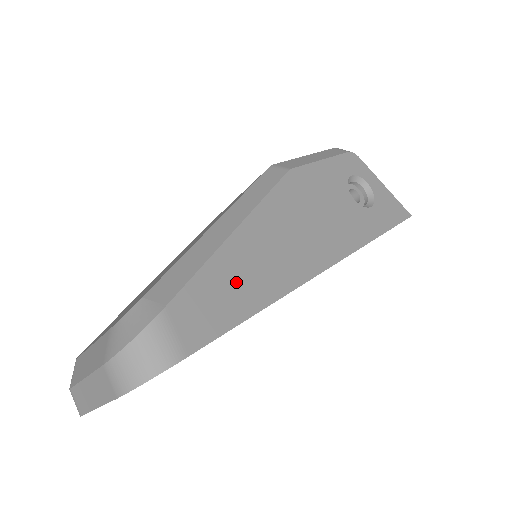
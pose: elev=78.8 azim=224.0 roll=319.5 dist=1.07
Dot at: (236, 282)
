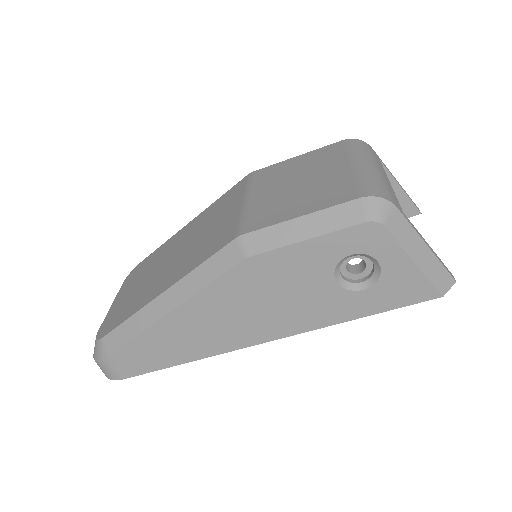
Dot at: (162, 348)
